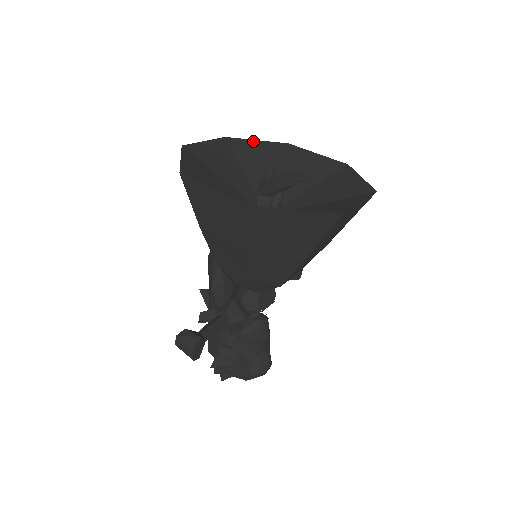
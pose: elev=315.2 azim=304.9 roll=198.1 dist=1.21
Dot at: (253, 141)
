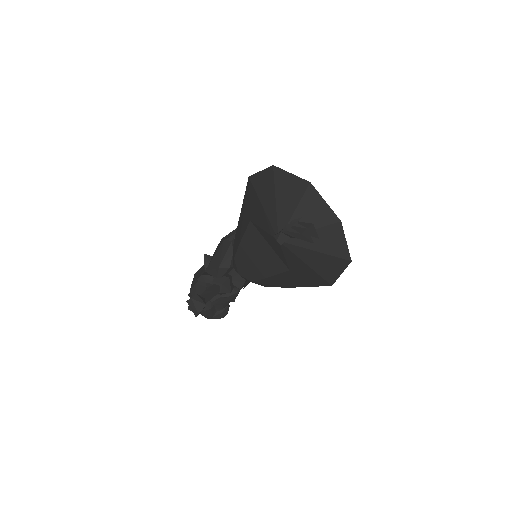
Dot at: (289, 174)
